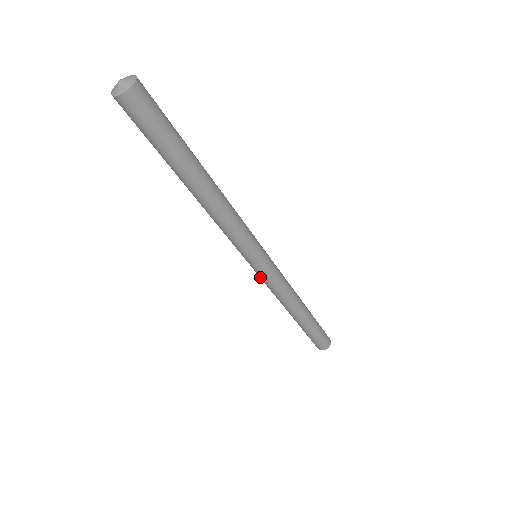
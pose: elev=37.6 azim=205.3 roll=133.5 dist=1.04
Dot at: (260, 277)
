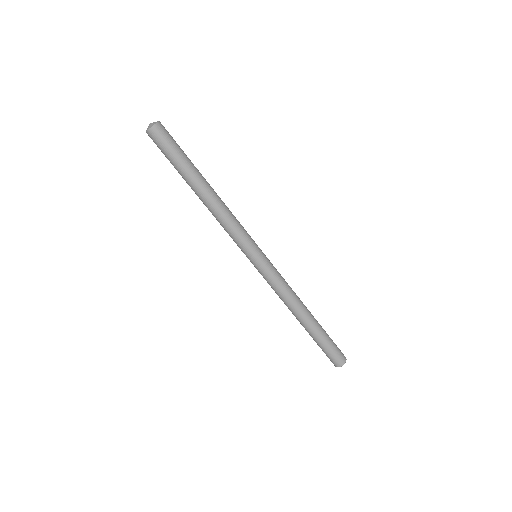
Dot at: (265, 275)
